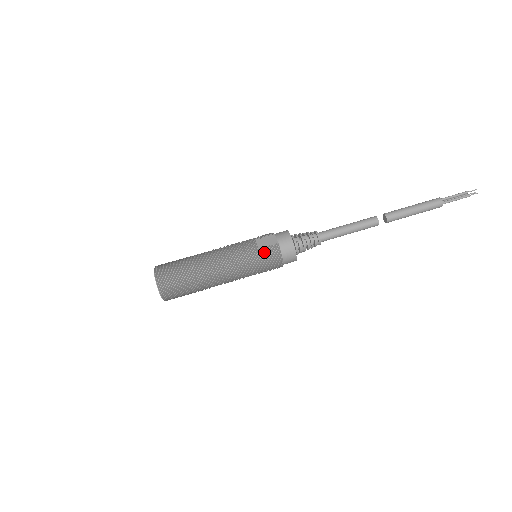
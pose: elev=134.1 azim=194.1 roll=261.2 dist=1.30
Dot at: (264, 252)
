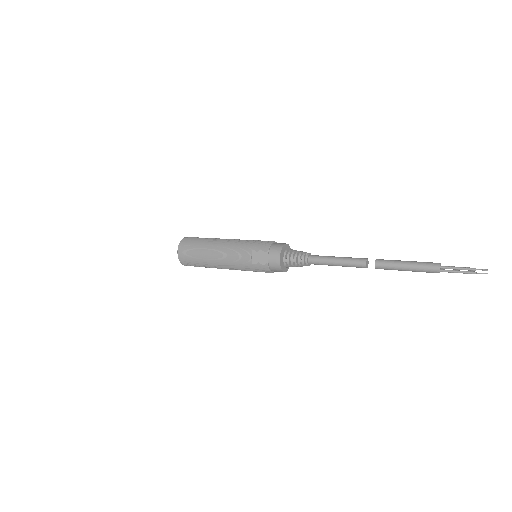
Dot at: (256, 267)
